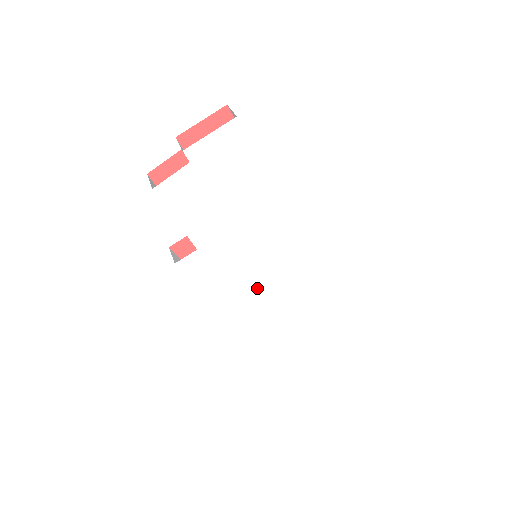
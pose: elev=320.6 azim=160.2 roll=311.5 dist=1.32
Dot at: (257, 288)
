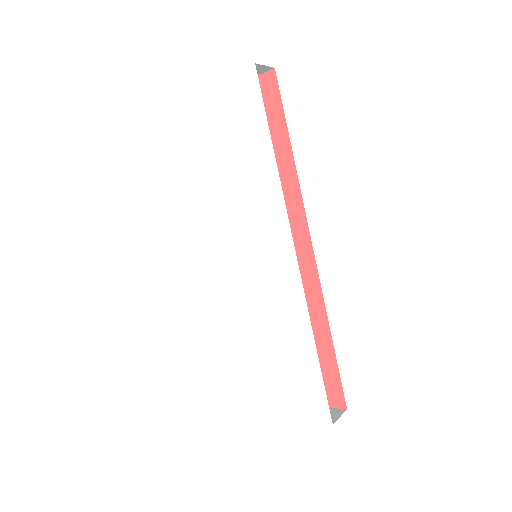
Dot at: (239, 291)
